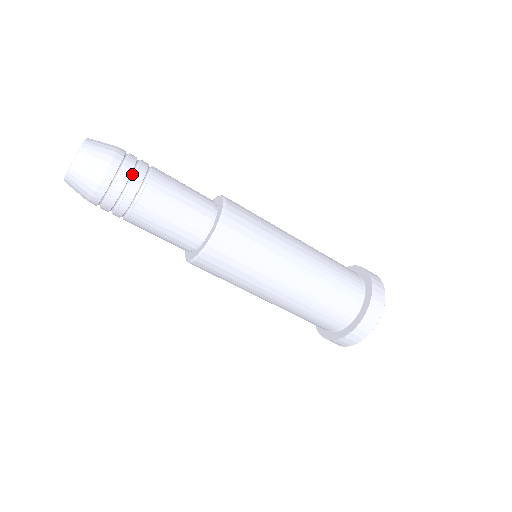
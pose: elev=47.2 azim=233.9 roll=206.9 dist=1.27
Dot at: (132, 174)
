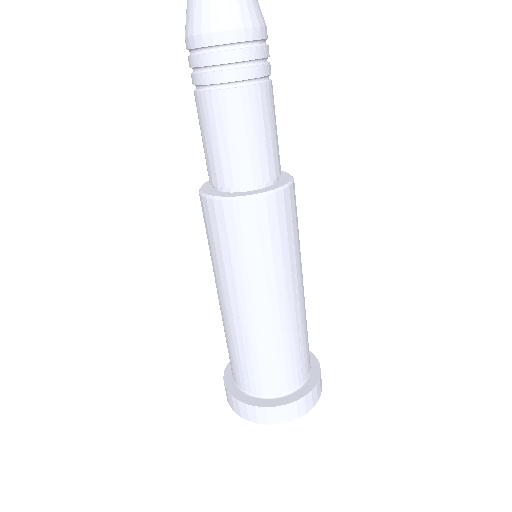
Dot at: occluded
